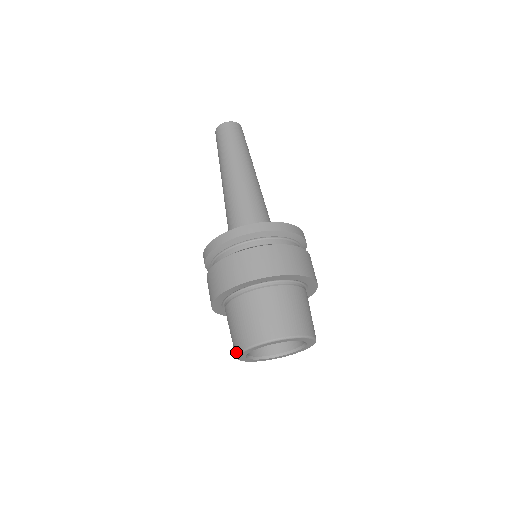
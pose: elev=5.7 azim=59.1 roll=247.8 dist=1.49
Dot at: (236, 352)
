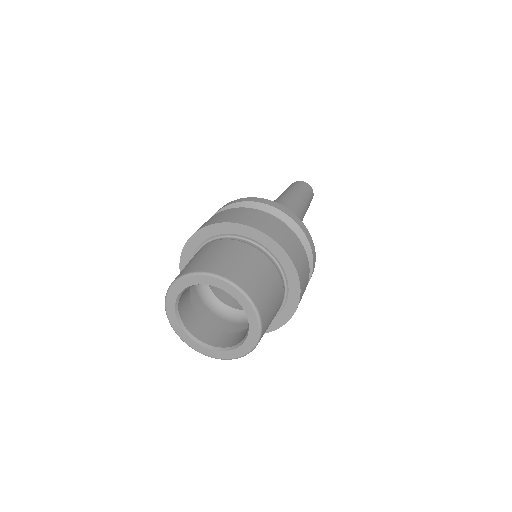
Dot at: (170, 320)
